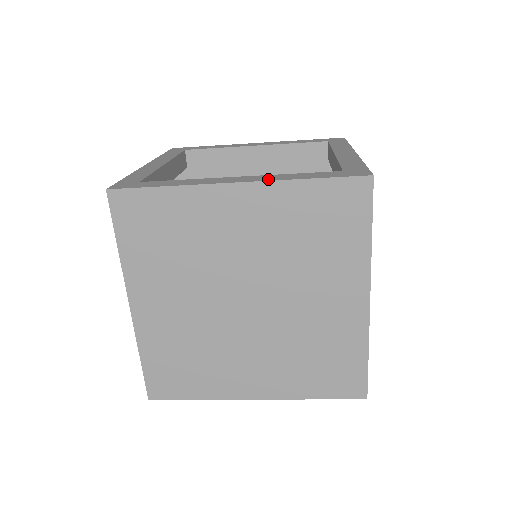
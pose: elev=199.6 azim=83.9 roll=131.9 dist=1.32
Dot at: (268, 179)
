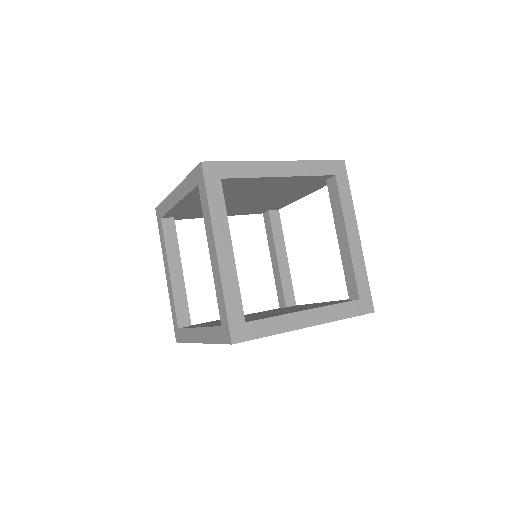
Dot at: (326, 320)
